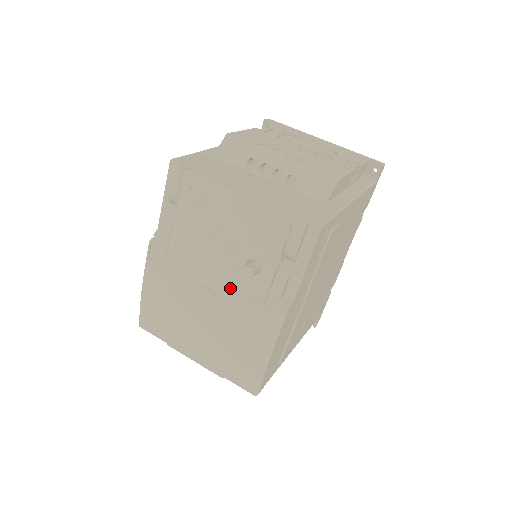
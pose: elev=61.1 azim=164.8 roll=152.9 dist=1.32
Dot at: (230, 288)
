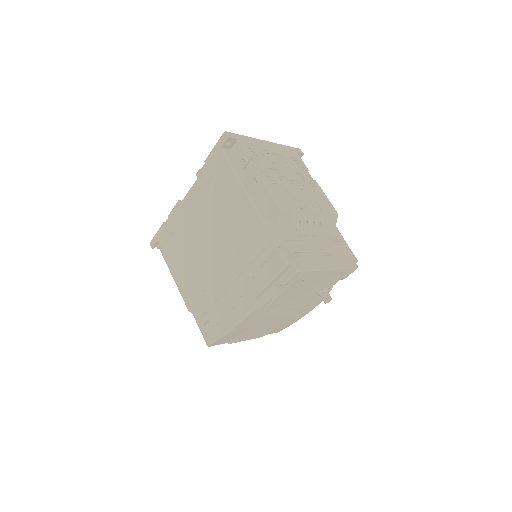
Dot at: (299, 305)
